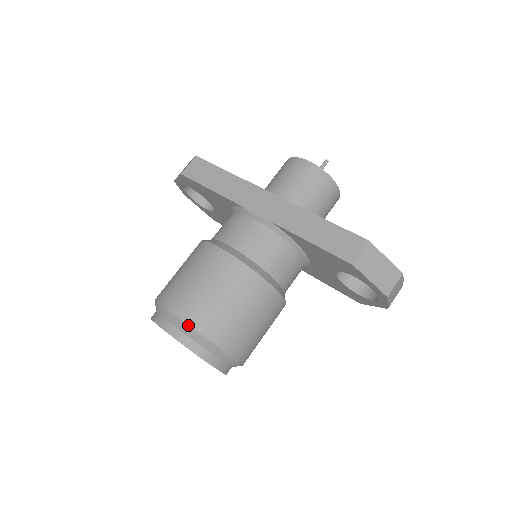
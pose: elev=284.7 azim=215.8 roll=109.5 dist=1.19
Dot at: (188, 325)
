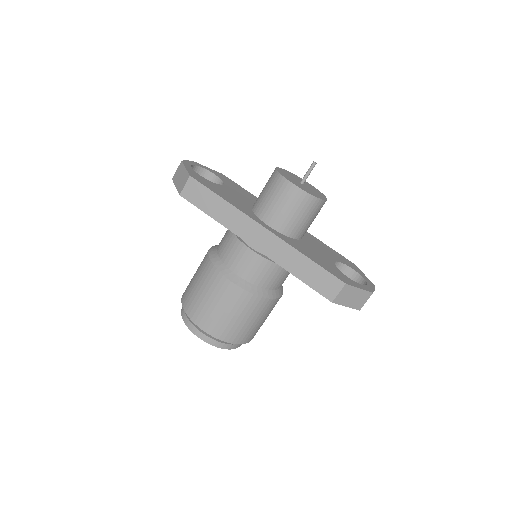
Dot at: (212, 336)
